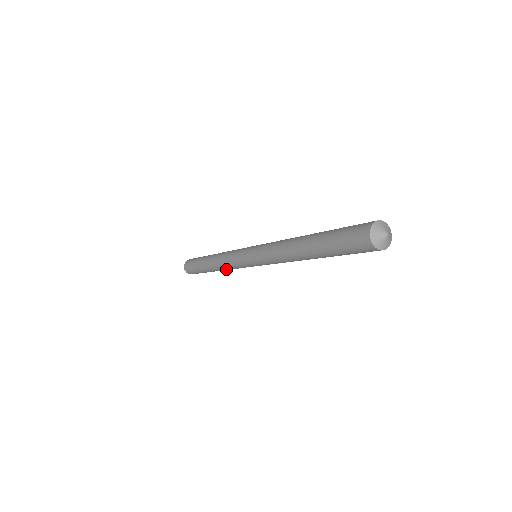
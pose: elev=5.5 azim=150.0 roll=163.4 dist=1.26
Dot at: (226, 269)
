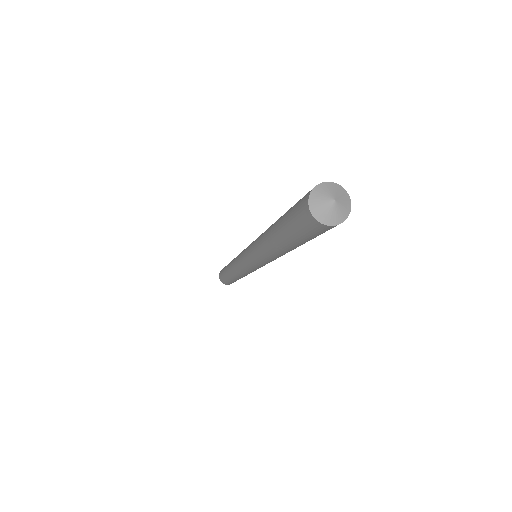
Dot at: (239, 275)
